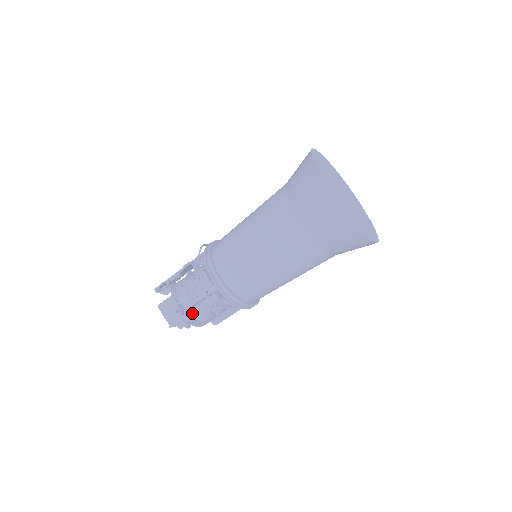
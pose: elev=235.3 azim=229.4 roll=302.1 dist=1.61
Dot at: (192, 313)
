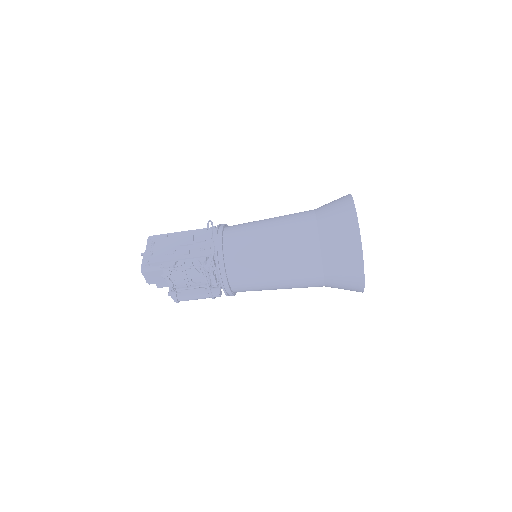
Dot at: (189, 299)
